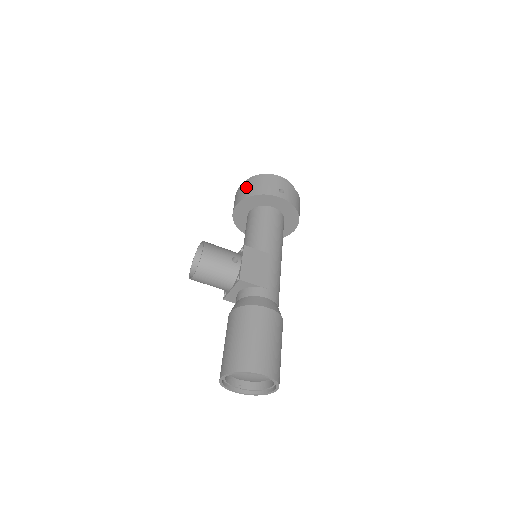
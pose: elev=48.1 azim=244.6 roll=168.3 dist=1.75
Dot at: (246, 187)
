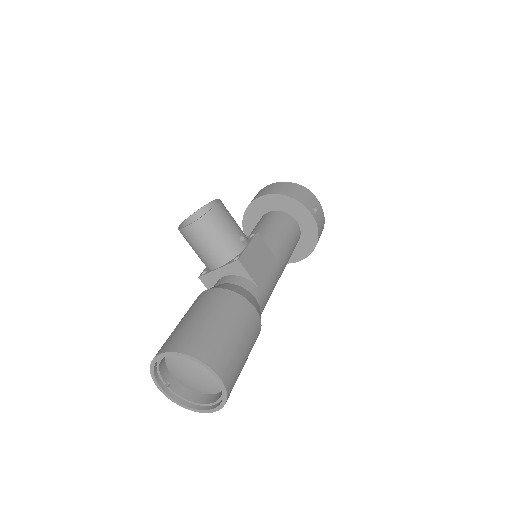
Dot at: (280, 186)
